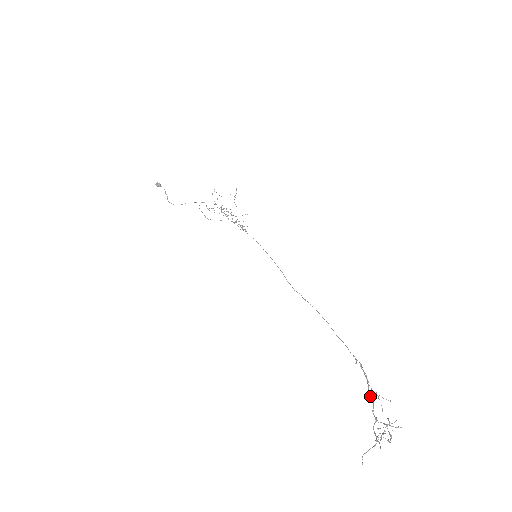
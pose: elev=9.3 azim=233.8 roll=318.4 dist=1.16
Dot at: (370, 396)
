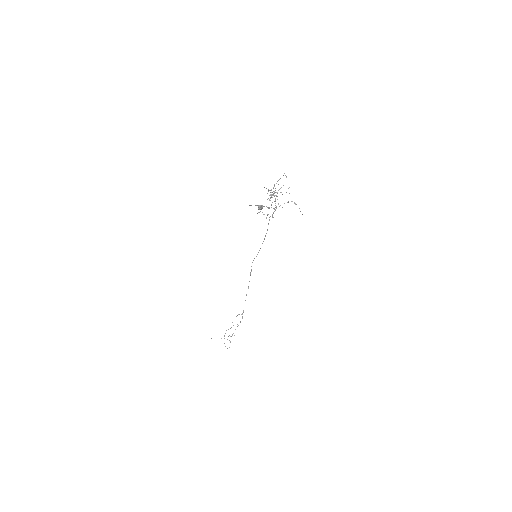
Dot at: occluded
